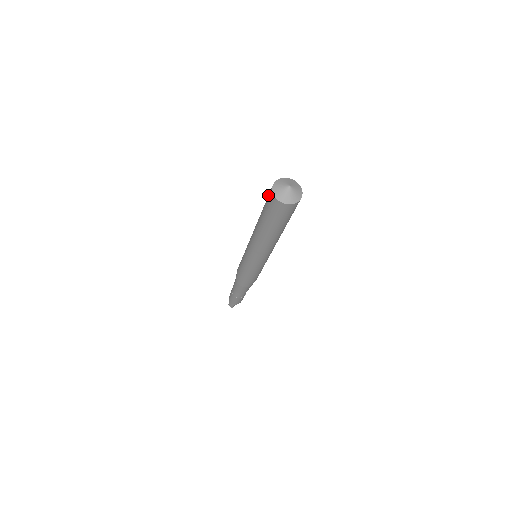
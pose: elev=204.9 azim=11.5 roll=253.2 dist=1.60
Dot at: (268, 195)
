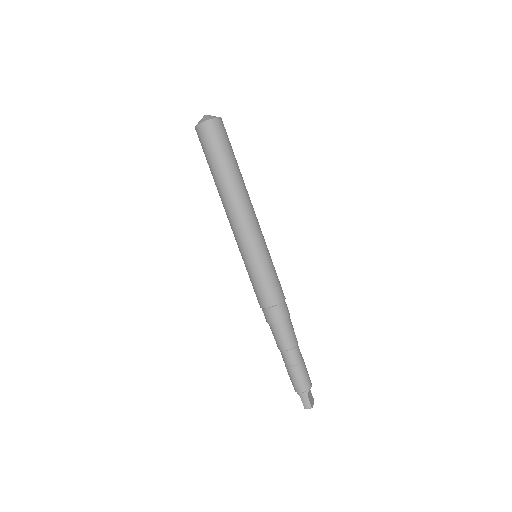
Dot at: occluded
